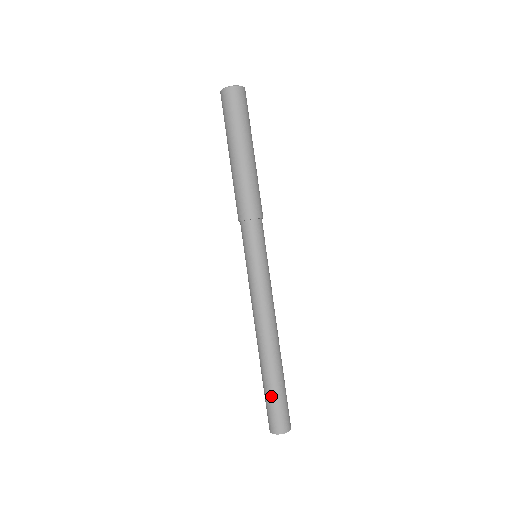
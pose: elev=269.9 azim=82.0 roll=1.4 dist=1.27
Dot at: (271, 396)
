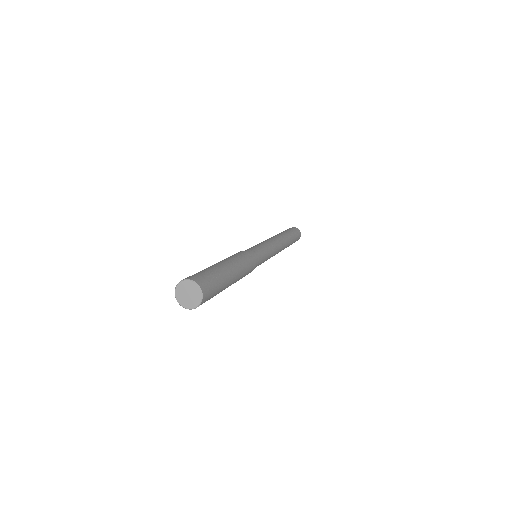
Dot at: occluded
